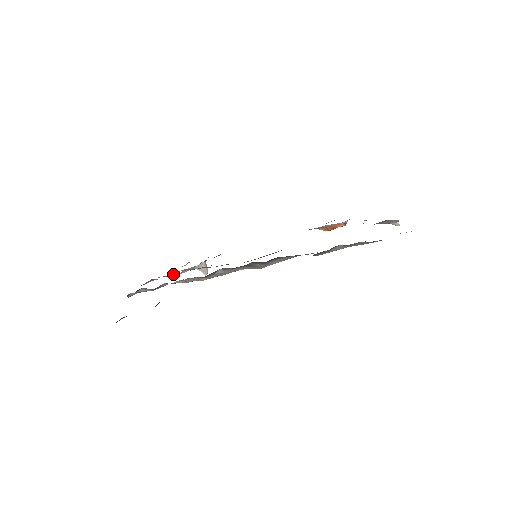
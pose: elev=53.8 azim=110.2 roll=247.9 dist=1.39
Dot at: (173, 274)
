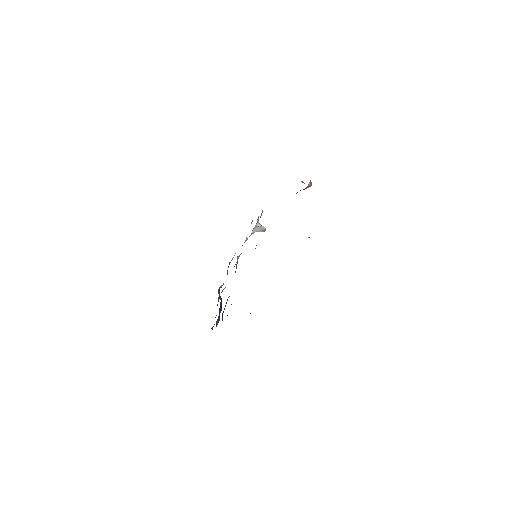
Dot at: occluded
